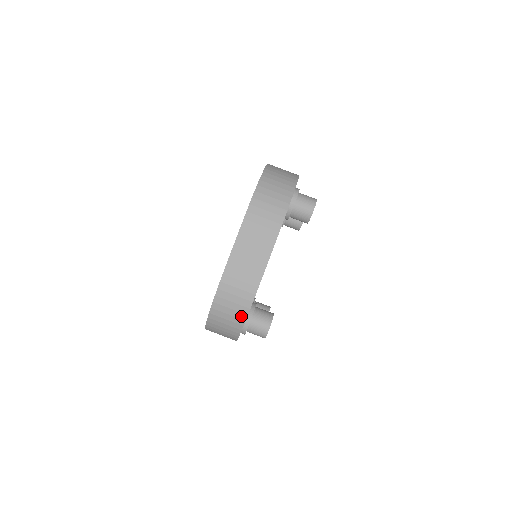
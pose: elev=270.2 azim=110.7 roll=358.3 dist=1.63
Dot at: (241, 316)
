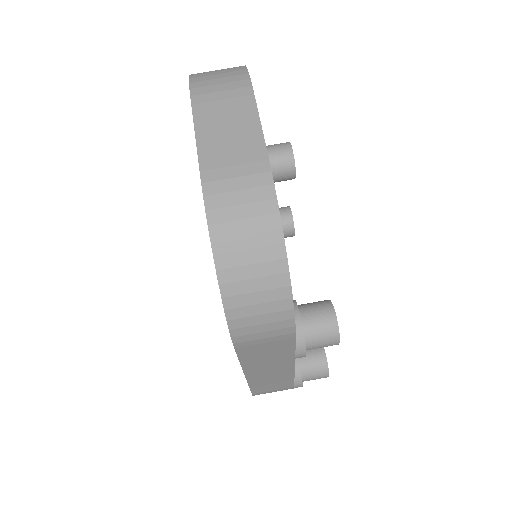
Dot at: (272, 238)
